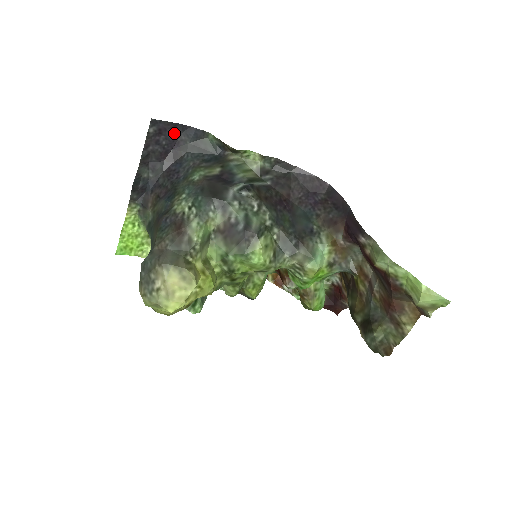
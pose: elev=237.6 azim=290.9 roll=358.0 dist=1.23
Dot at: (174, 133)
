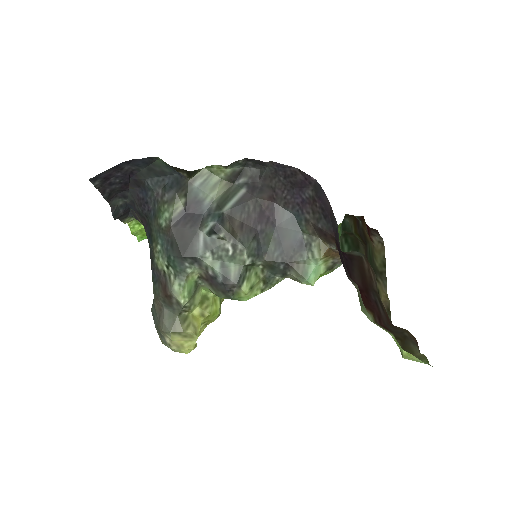
Dot at: (121, 170)
